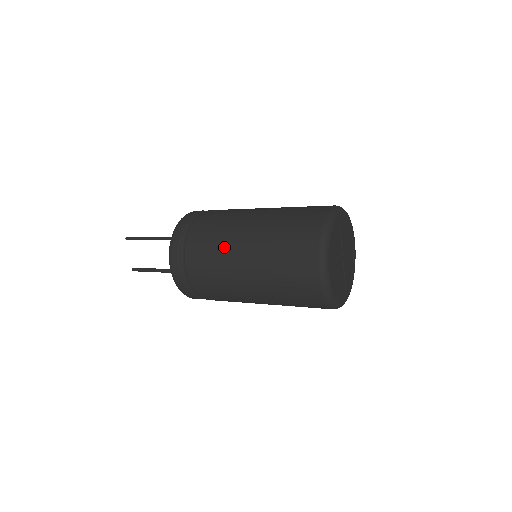
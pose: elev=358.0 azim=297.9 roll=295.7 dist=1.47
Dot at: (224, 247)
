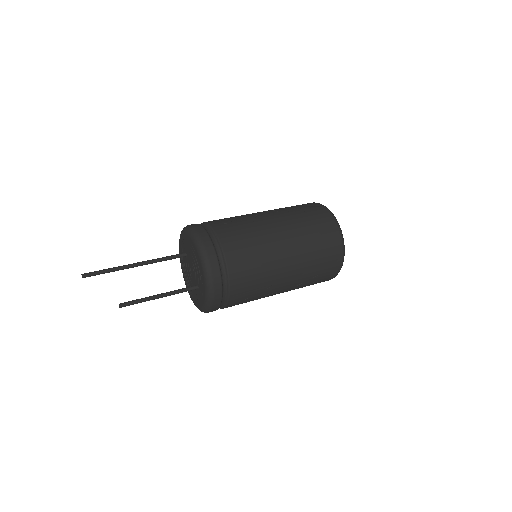
Dot at: (265, 245)
